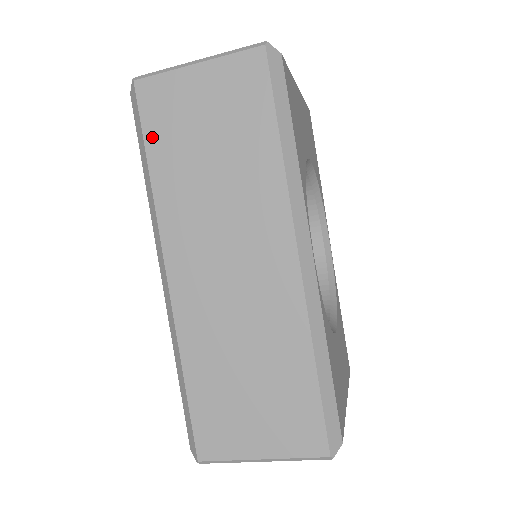
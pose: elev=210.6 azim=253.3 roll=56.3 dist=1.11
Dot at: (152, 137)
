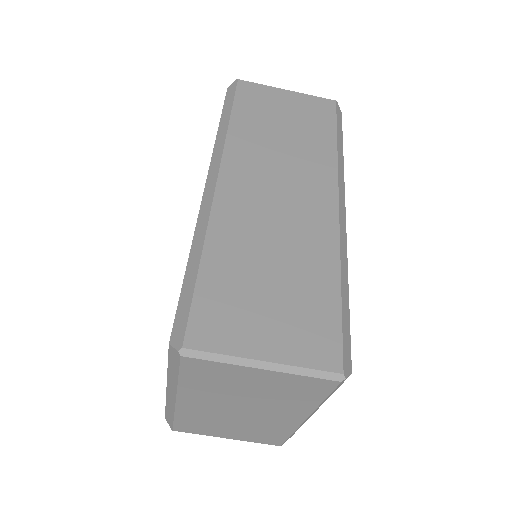
Dot at: (240, 107)
